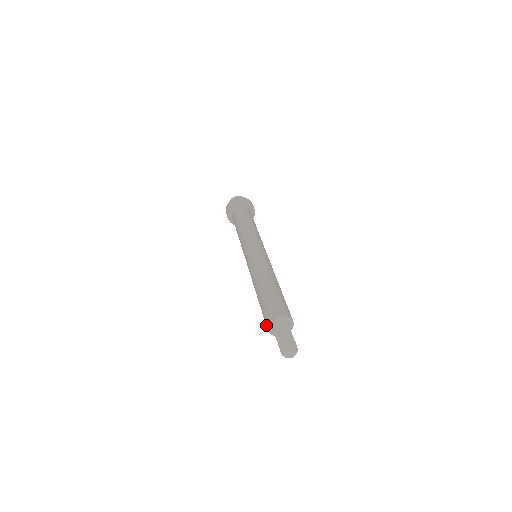
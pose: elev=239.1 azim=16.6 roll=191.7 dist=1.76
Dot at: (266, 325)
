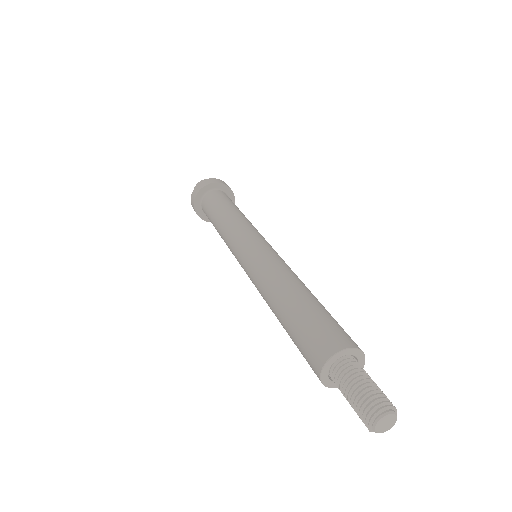
Dot at: occluded
